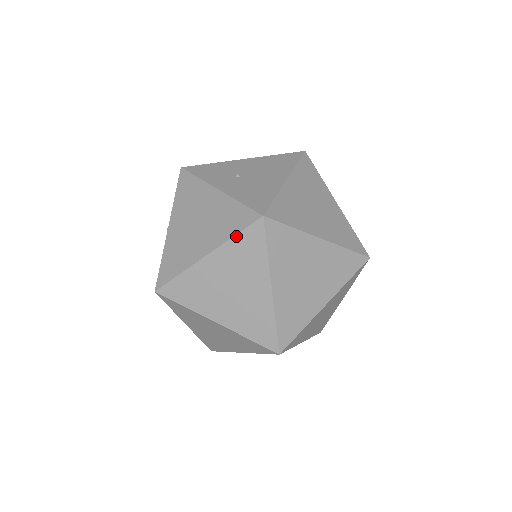
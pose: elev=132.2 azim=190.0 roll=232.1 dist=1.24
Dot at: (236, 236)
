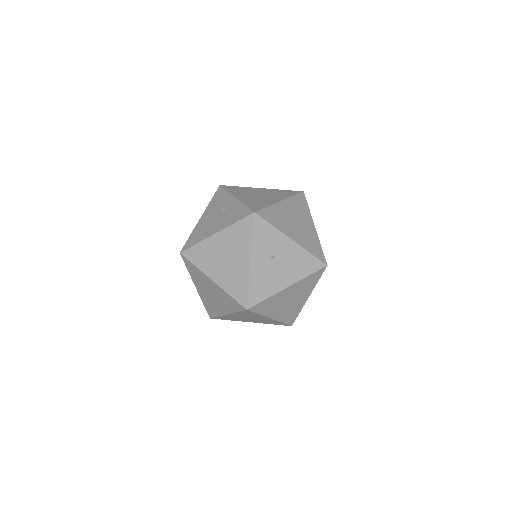
Dot at: (230, 296)
